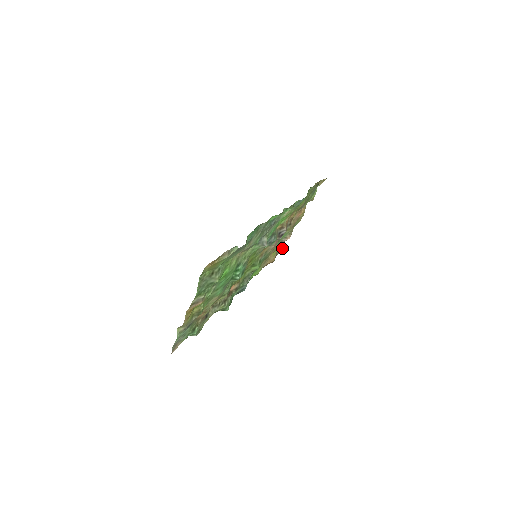
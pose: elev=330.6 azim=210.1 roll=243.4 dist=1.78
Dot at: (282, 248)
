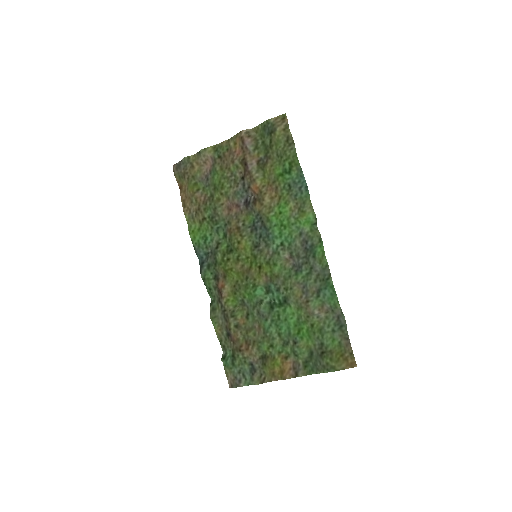
Dot at: (179, 164)
